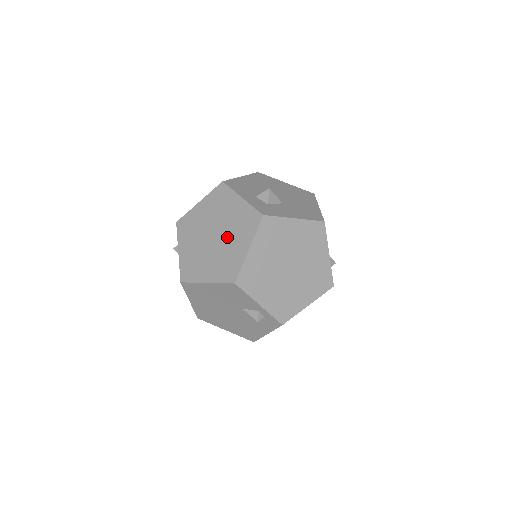
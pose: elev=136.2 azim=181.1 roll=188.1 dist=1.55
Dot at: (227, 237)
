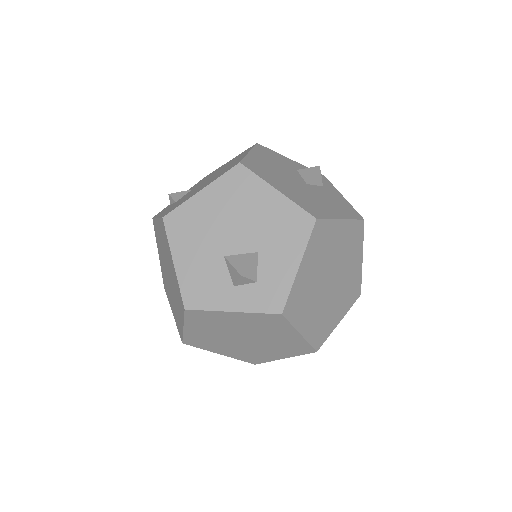
Dot at: (261, 336)
